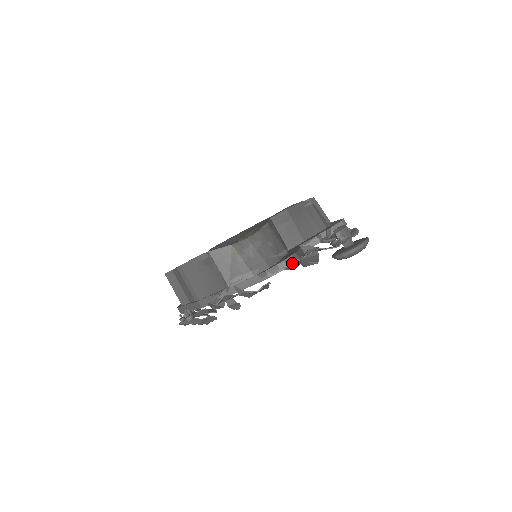
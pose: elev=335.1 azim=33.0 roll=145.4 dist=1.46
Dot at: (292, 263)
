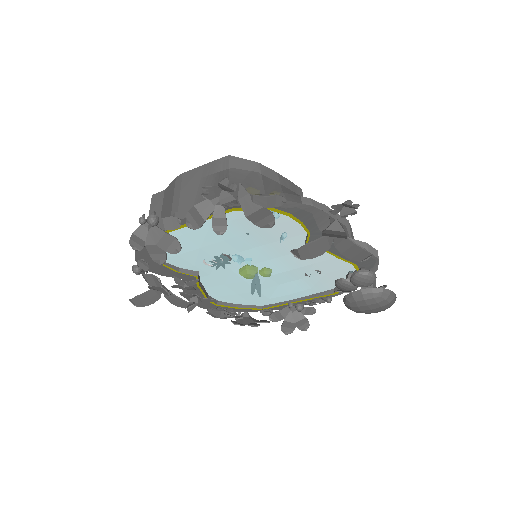
Dot at: (318, 207)
